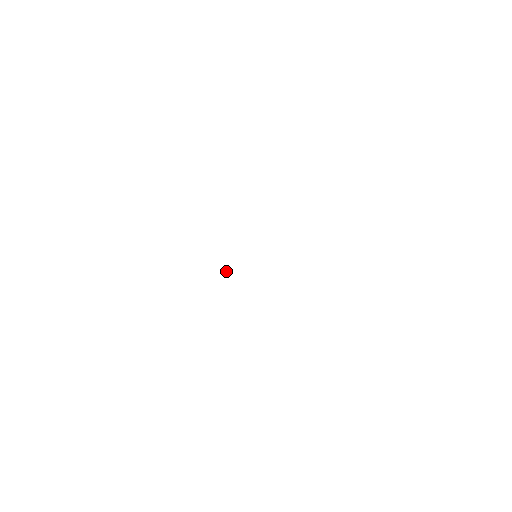
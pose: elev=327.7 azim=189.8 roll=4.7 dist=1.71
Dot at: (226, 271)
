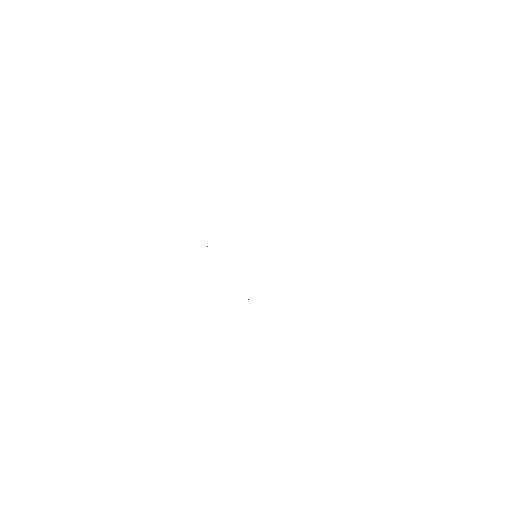
Dot at: (207, 246)
